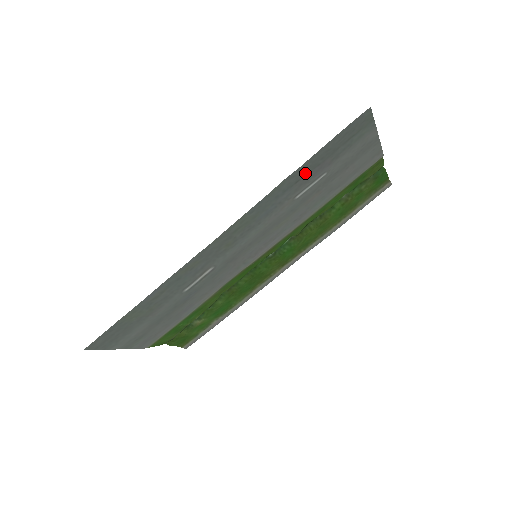
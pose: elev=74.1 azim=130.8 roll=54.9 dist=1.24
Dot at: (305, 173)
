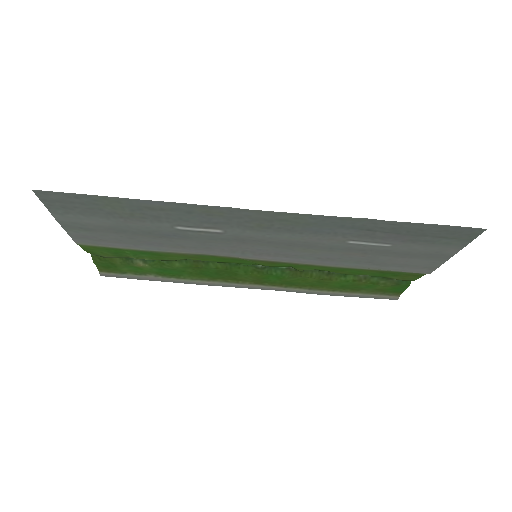
Dot at: (383, 229)
